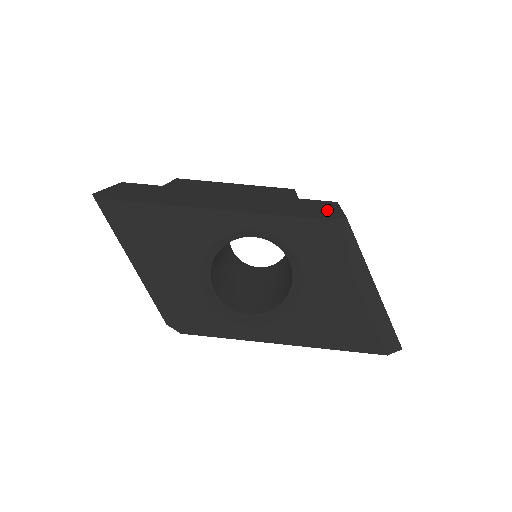
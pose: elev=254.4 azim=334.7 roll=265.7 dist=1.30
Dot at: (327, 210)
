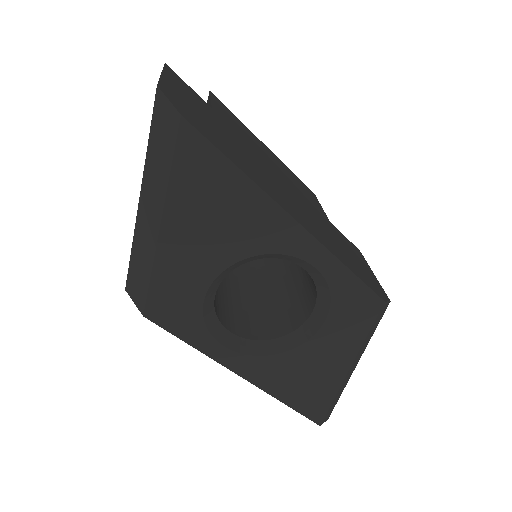
Dot at: (369, 272)
